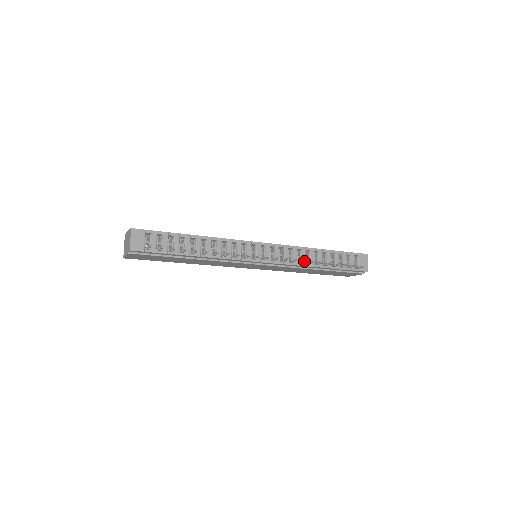
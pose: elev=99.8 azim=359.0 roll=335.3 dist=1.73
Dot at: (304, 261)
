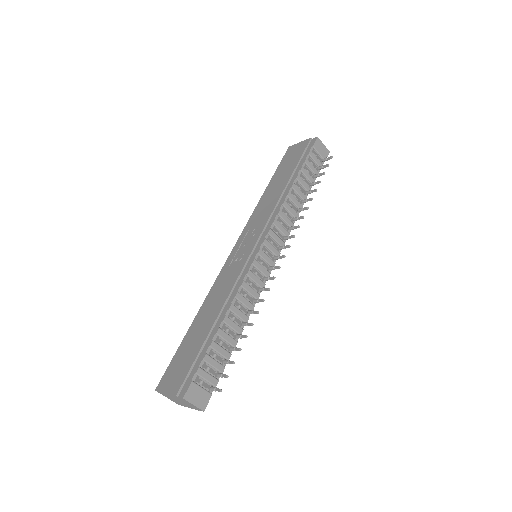
Dot at: occluded
